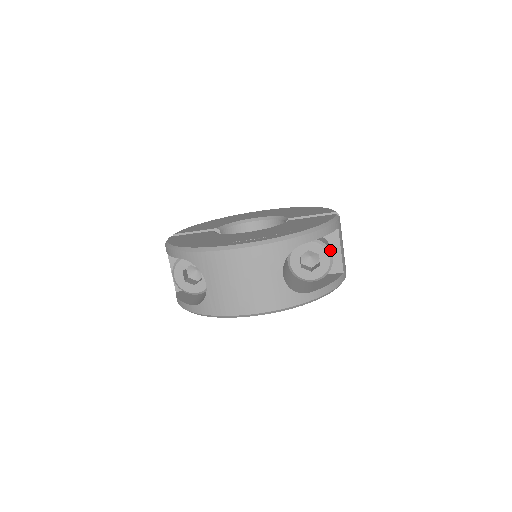
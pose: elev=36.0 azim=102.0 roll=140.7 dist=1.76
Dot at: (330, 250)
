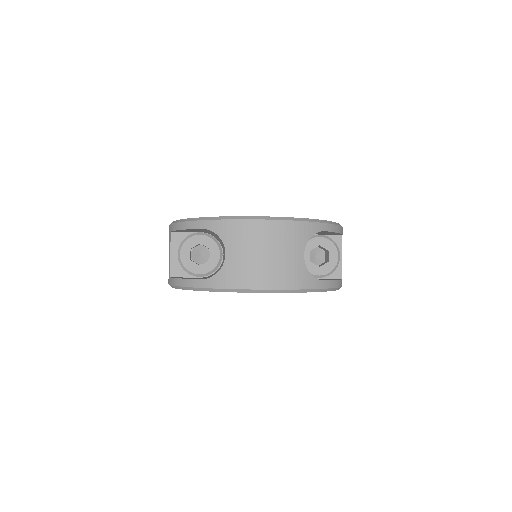
Dot at: occluded
